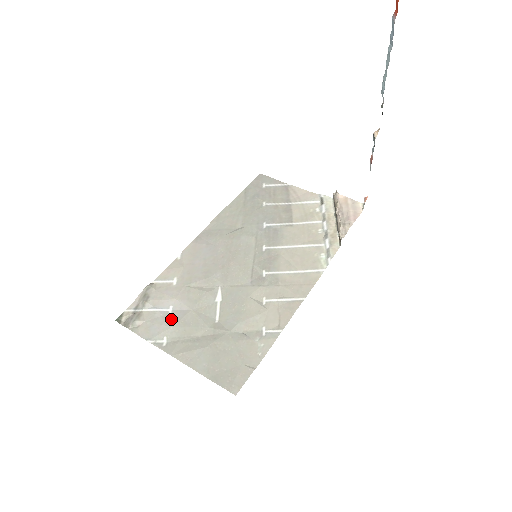
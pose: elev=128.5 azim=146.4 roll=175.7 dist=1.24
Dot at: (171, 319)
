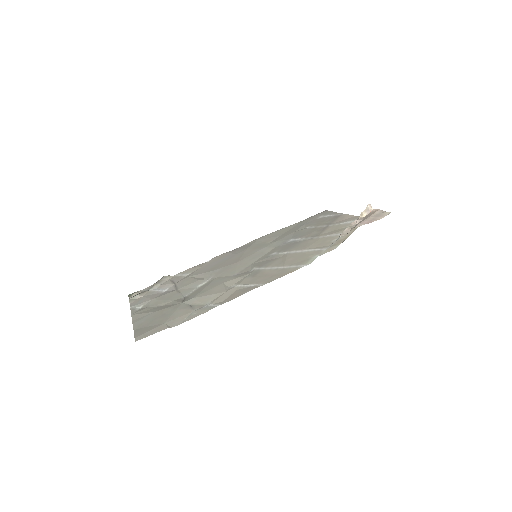
Dot at: (158, 295)
